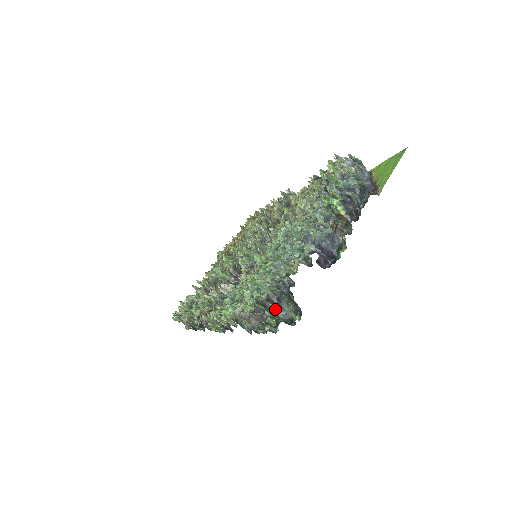
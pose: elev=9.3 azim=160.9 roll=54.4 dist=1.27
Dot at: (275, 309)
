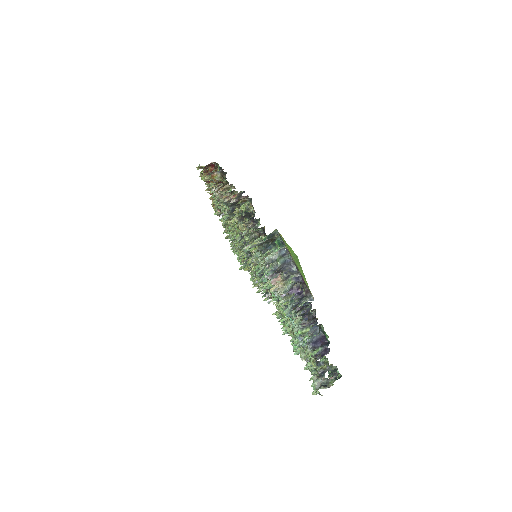
Dot at: occluded
